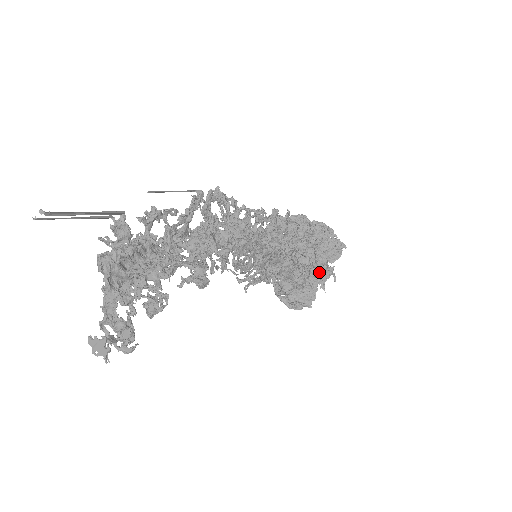
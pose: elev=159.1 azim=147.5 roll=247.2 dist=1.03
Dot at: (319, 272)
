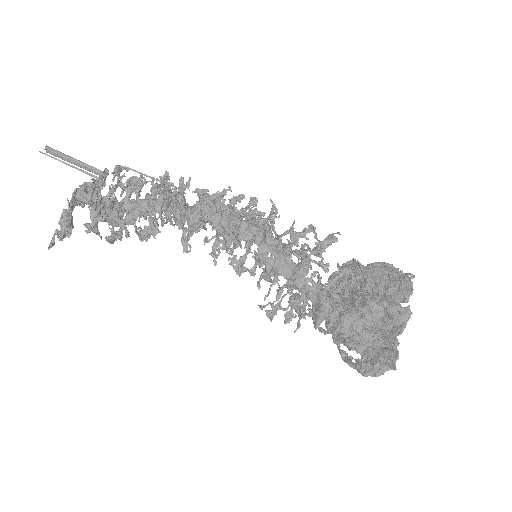
Dot at: (391, 318)
